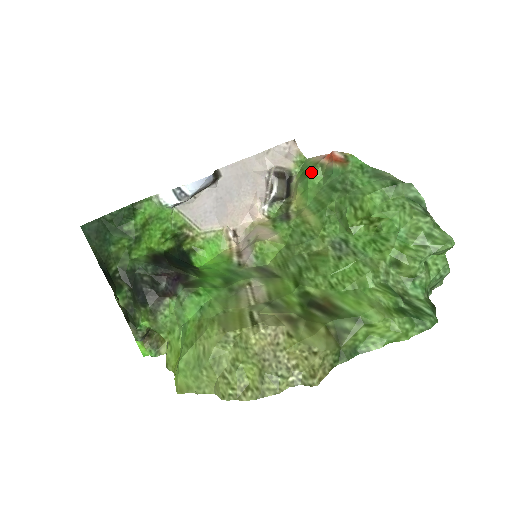
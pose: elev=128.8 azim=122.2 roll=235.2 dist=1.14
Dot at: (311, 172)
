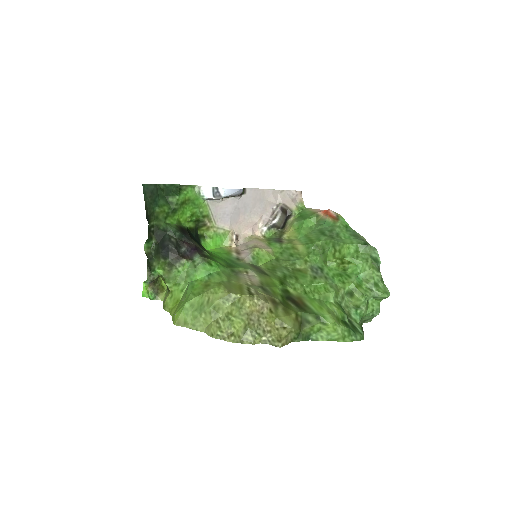
Dot at: (308, 217)
